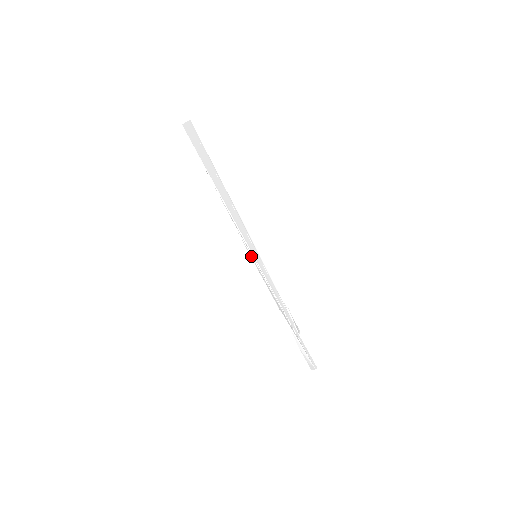
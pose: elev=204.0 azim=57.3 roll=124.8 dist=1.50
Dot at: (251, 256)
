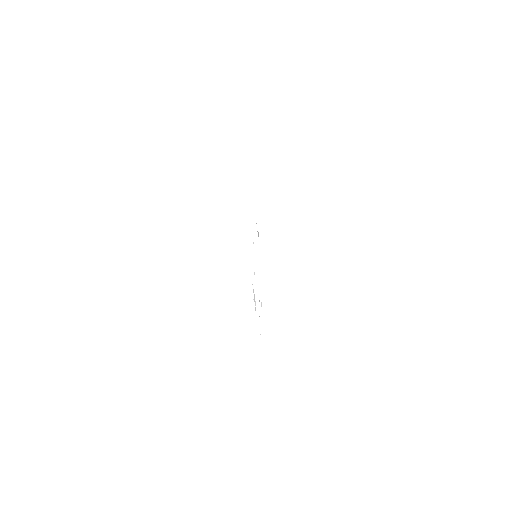
Dot at: occluded
